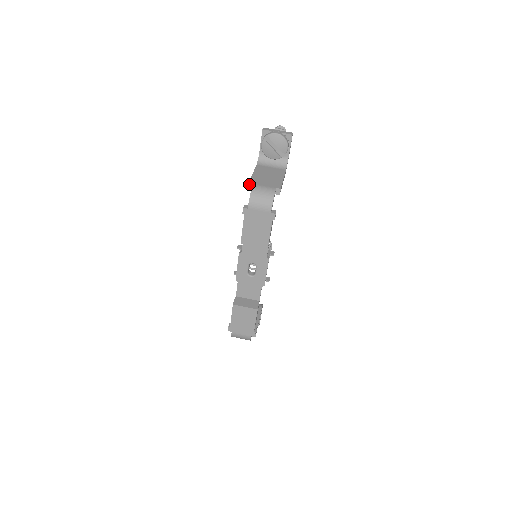
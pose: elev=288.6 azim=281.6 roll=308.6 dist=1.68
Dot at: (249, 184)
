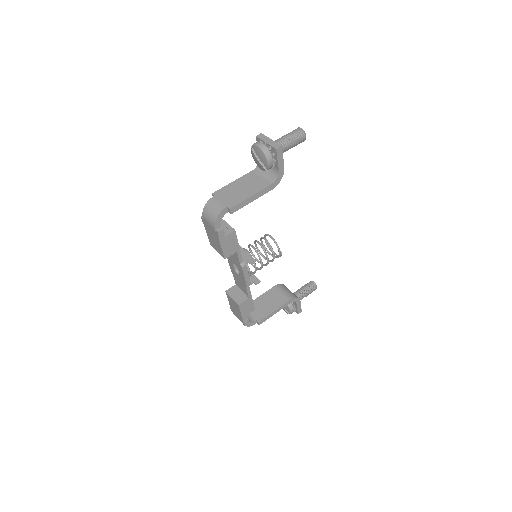
Dot at: (212, 195)
